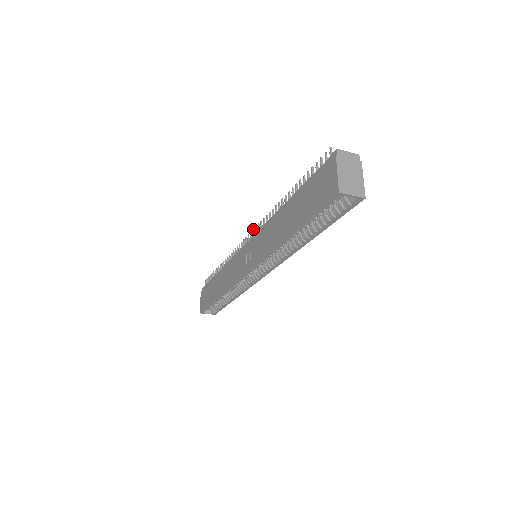
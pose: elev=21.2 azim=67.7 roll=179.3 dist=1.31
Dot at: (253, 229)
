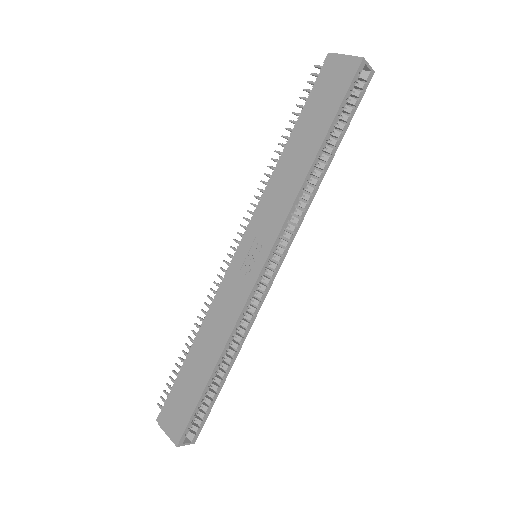
Dot at: occluded
